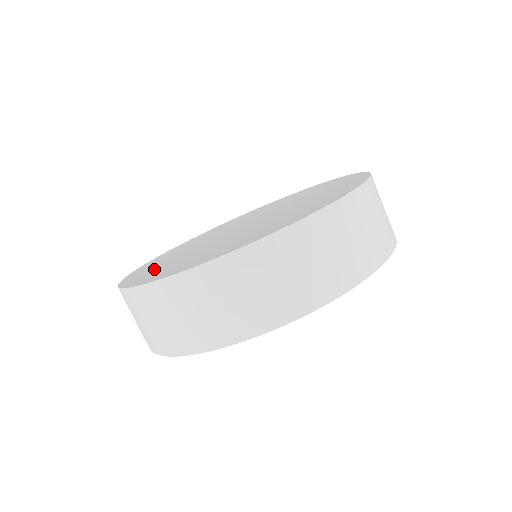
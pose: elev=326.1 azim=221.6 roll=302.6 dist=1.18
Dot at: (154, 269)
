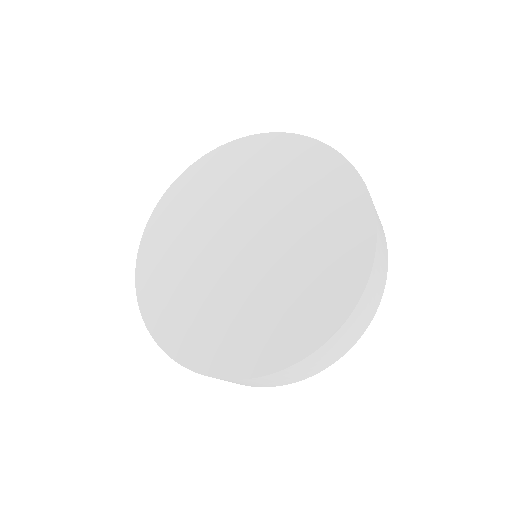
Dot at: (169, 297)
